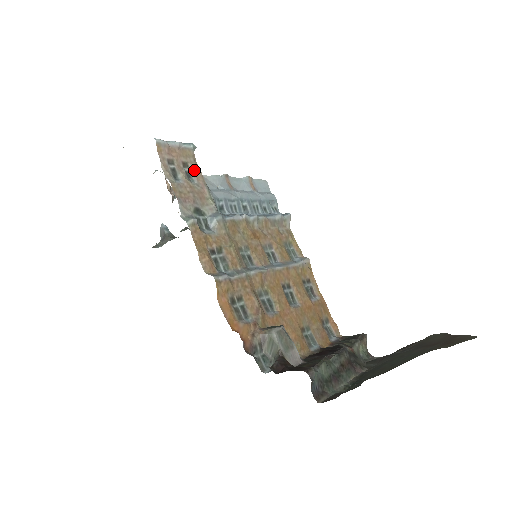
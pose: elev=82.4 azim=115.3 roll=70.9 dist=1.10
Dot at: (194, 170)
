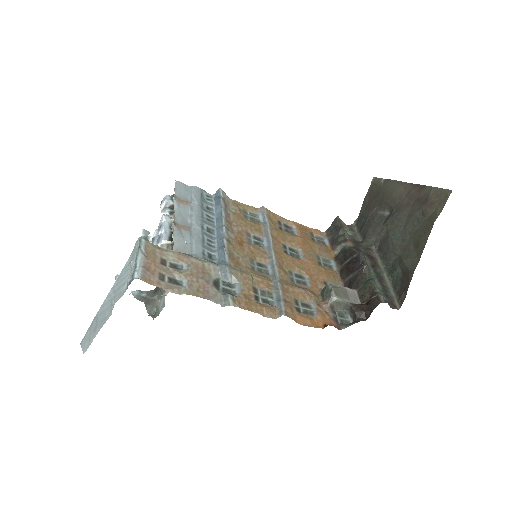
Dot at: (170, 257)
